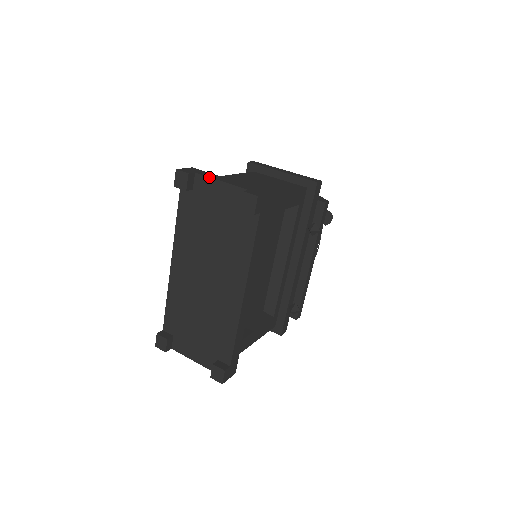
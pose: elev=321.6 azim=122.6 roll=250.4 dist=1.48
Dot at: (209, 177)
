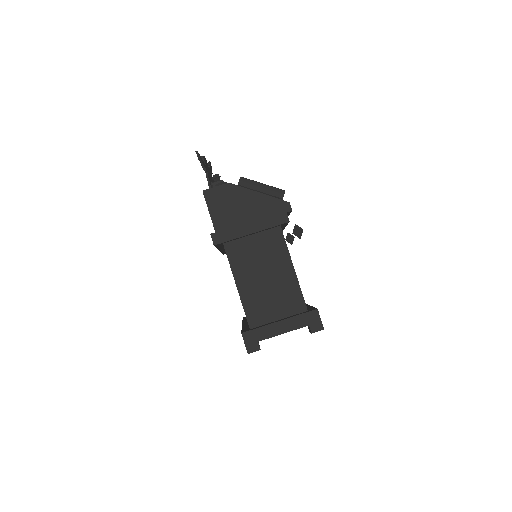
Dot at: occluded
